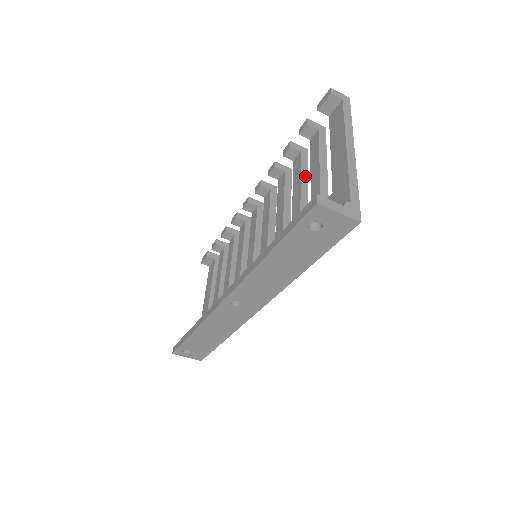
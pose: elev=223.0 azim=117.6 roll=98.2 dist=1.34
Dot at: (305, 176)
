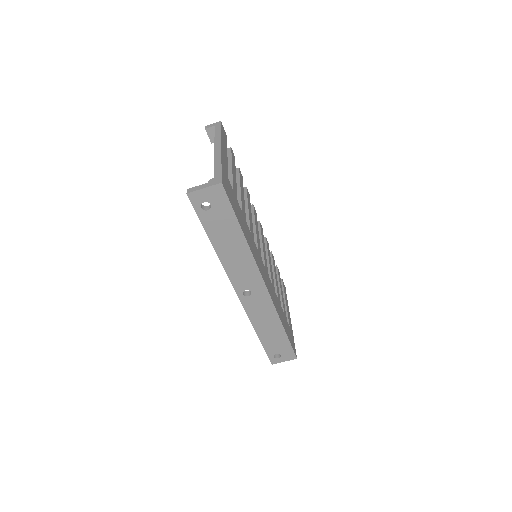
Dot at: (238, 184)
